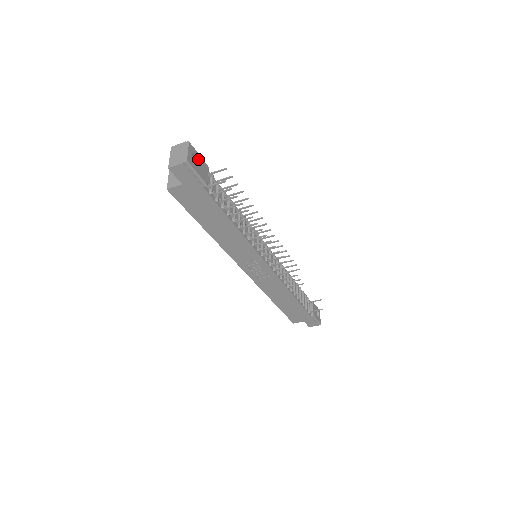
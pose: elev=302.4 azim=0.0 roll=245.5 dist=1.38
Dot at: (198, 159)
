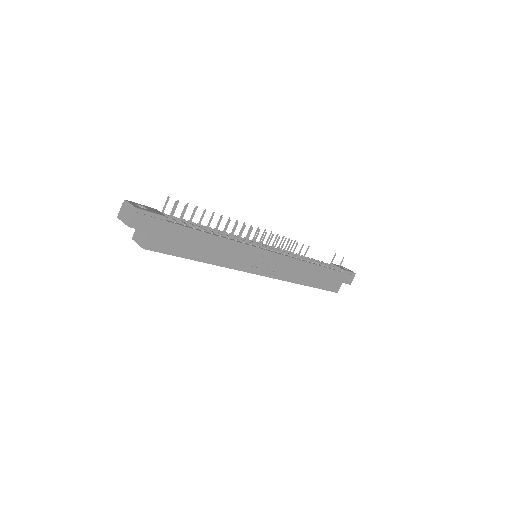
Dot at: (143, 206)
